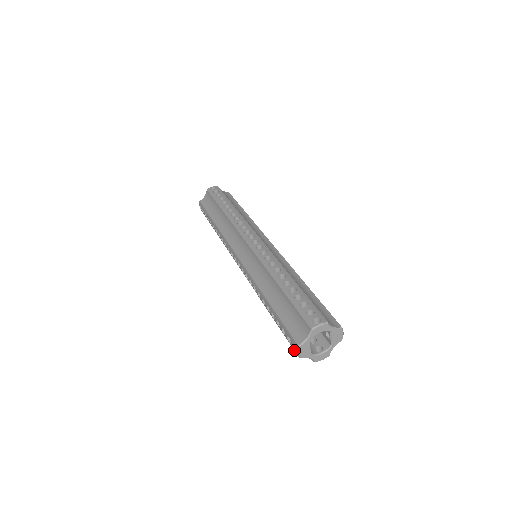
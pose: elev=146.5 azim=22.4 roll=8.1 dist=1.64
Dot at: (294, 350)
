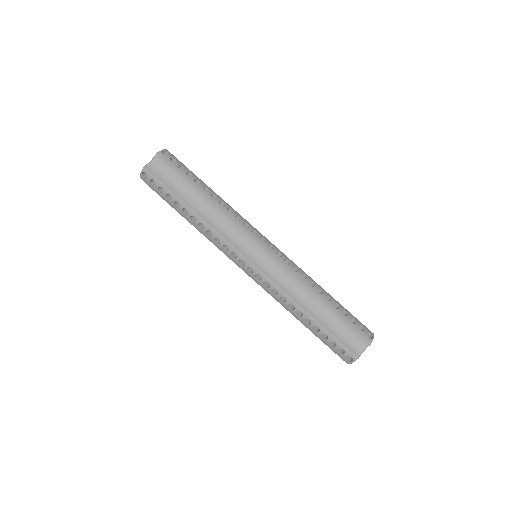
Dot at: occluded
